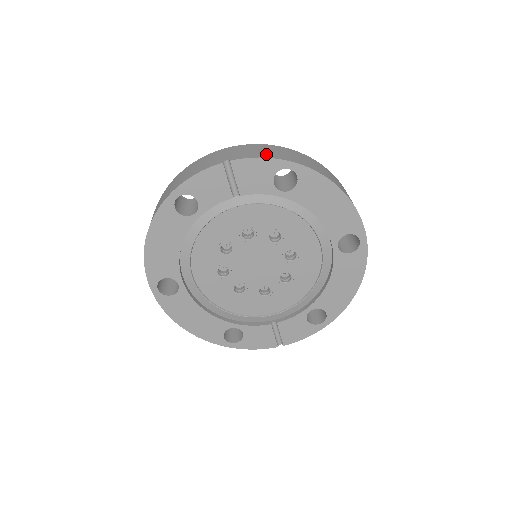
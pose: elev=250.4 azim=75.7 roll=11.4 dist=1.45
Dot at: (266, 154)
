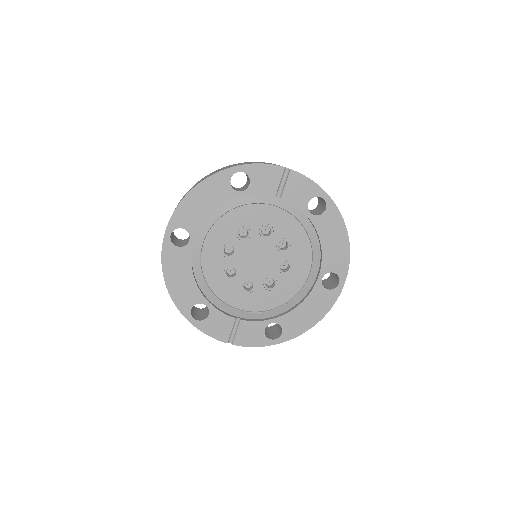
Dot at: occluded
